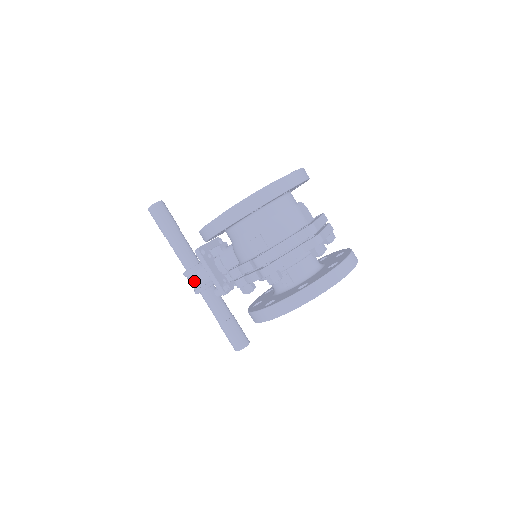
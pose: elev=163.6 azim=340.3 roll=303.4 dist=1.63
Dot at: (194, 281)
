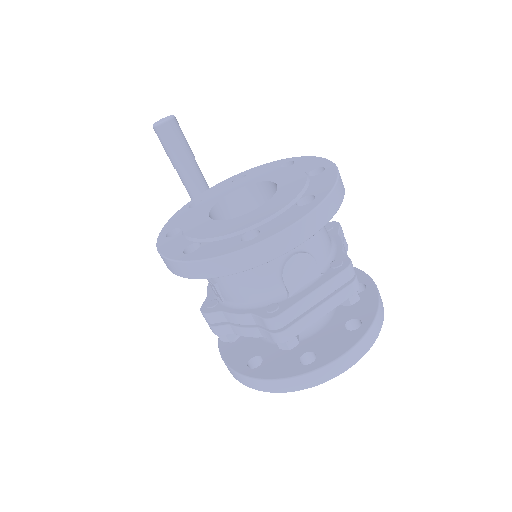
Dot at: occluded
